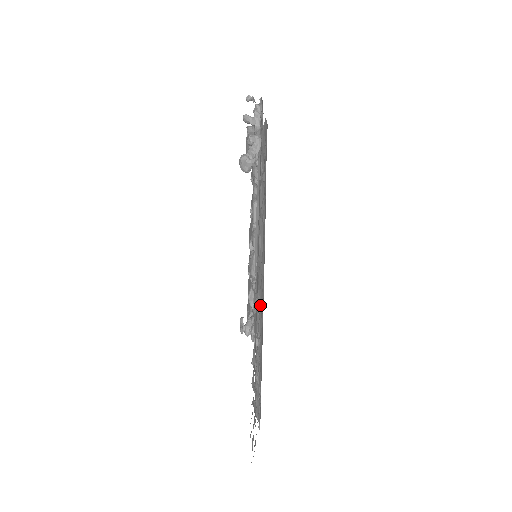
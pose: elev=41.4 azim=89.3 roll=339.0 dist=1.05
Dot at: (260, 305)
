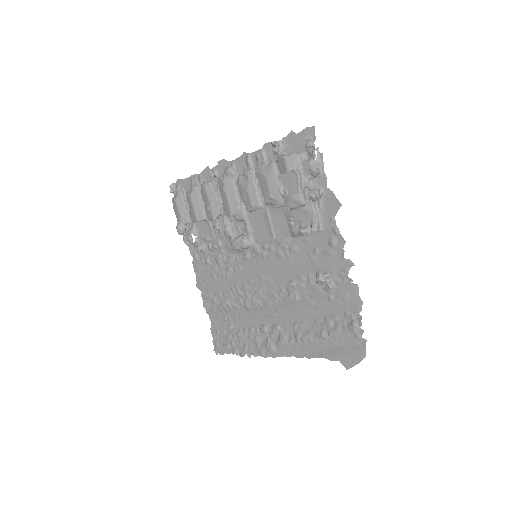
Dot at: (268, 310)
